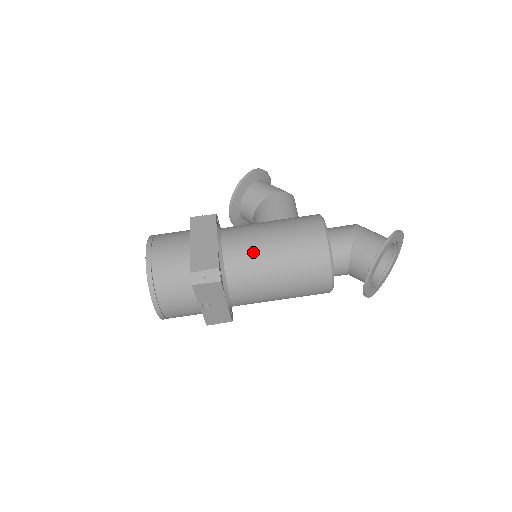
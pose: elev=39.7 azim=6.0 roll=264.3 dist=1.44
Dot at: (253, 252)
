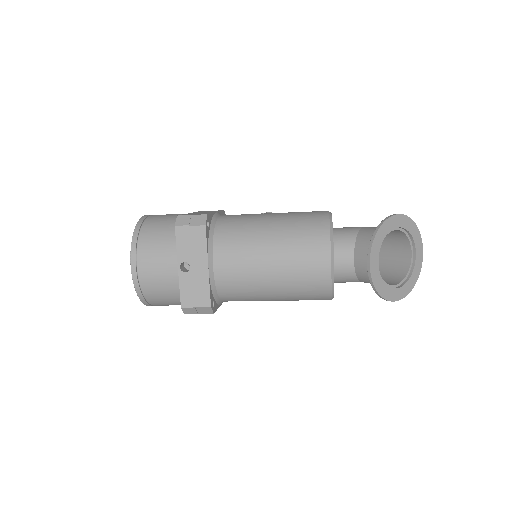
Dot at: (248, 219)
